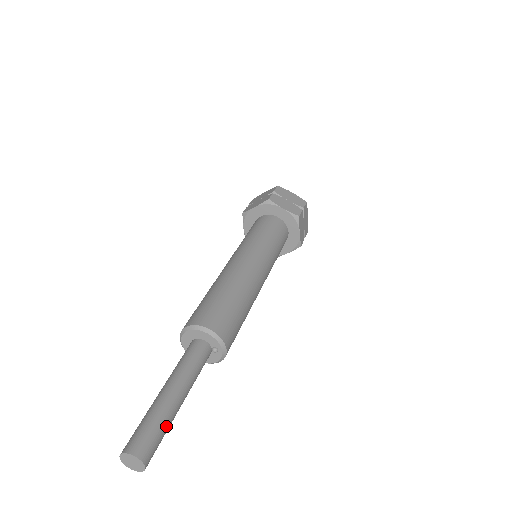
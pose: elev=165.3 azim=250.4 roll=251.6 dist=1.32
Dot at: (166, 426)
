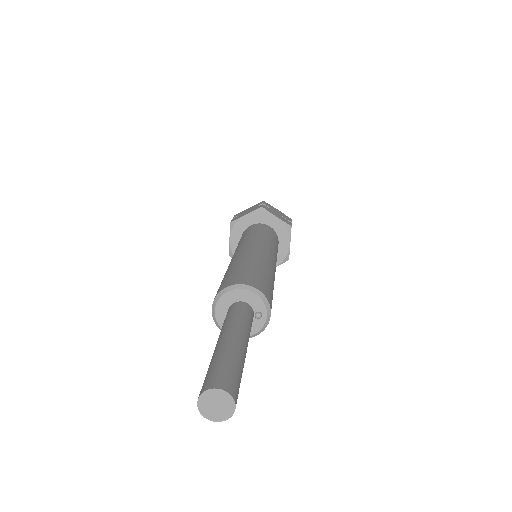
Dot at: (242, 372)
